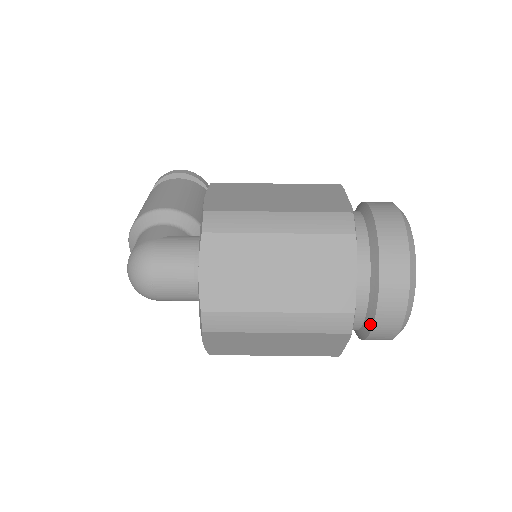
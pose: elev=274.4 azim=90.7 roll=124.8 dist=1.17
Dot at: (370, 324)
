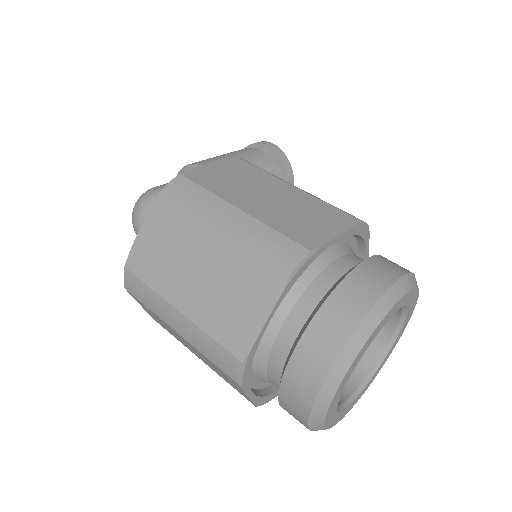
Dot at: (279, 392)
